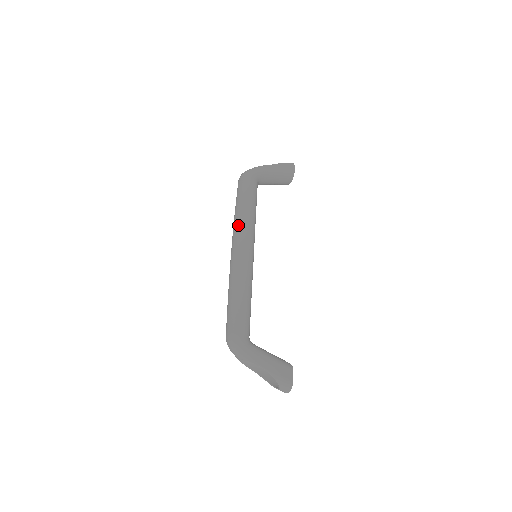
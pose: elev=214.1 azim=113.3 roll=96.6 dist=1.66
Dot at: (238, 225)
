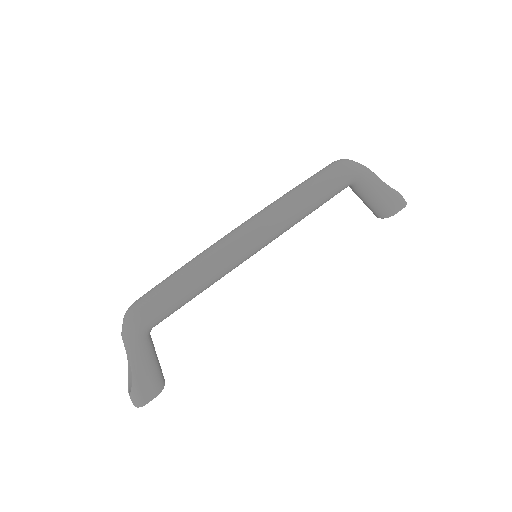
Dot at: (274, 210)
